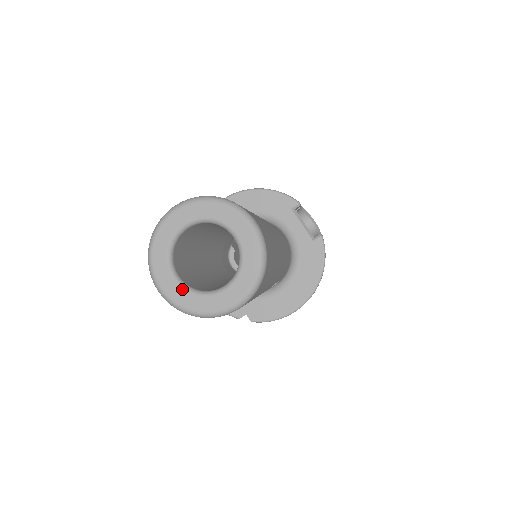
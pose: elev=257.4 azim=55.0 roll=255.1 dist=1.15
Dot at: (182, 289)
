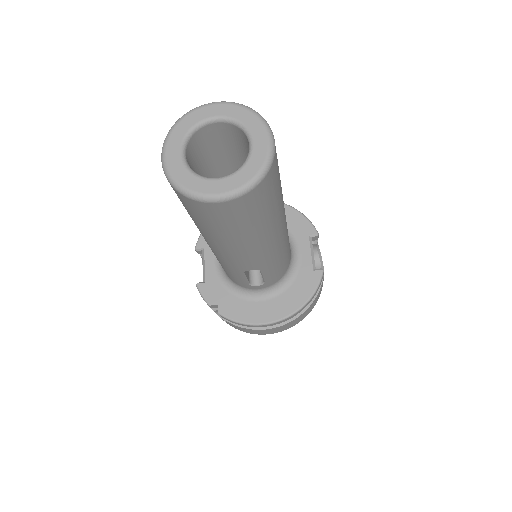
Dot at: (182, 163)
